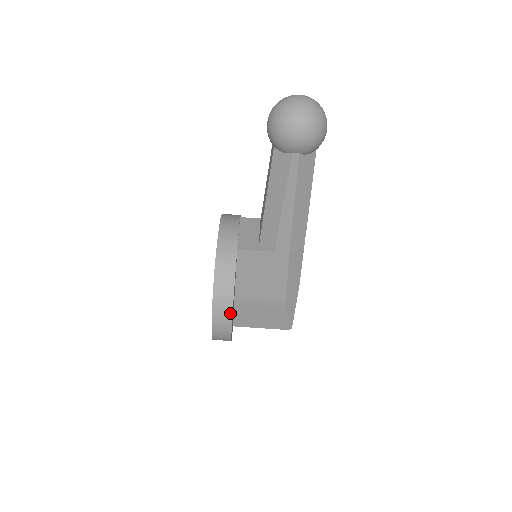
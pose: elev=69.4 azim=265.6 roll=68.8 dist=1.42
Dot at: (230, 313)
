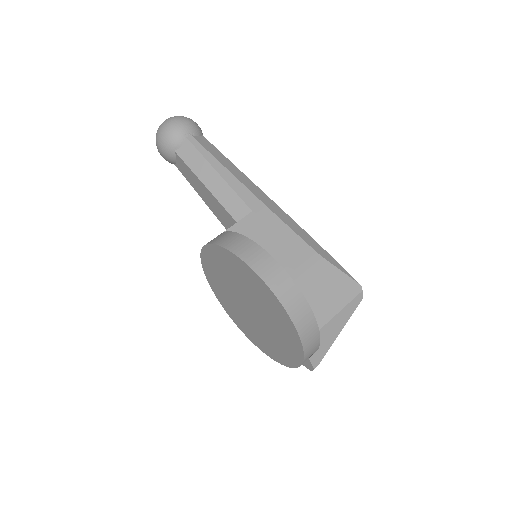
Dot at: (264, 253)
